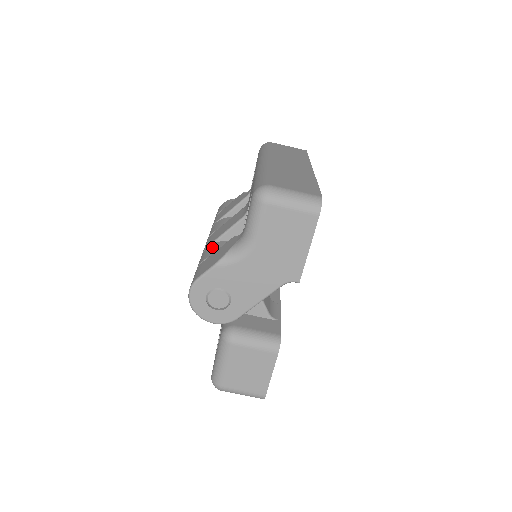
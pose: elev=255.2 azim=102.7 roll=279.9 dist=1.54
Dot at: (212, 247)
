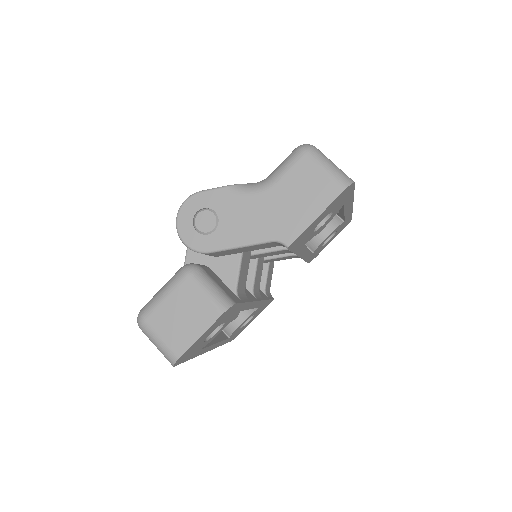
Dot at: occluded
